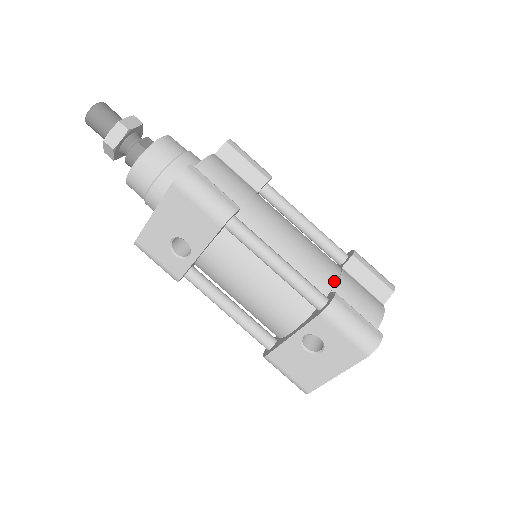
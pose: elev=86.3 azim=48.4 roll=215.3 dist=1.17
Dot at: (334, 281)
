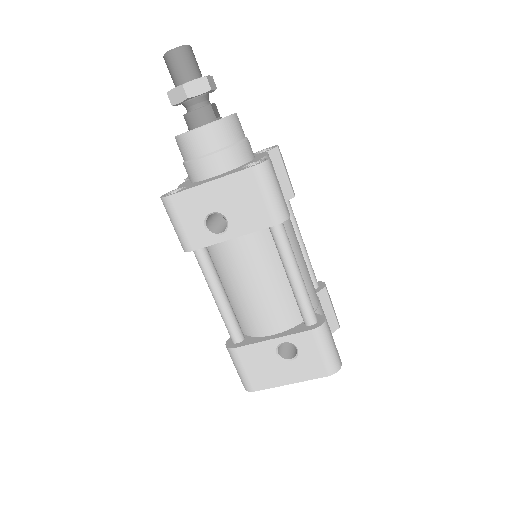
Dot at: (317, 304)
